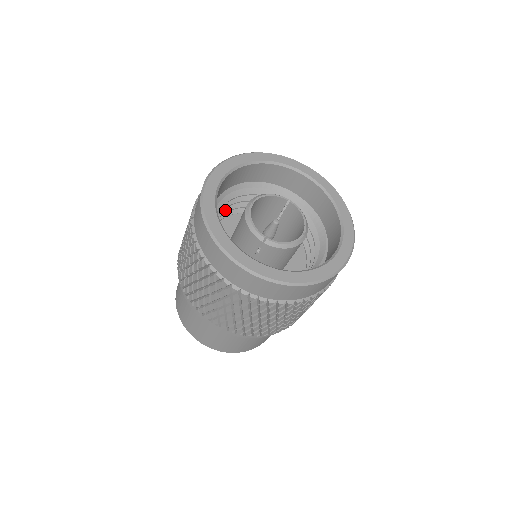
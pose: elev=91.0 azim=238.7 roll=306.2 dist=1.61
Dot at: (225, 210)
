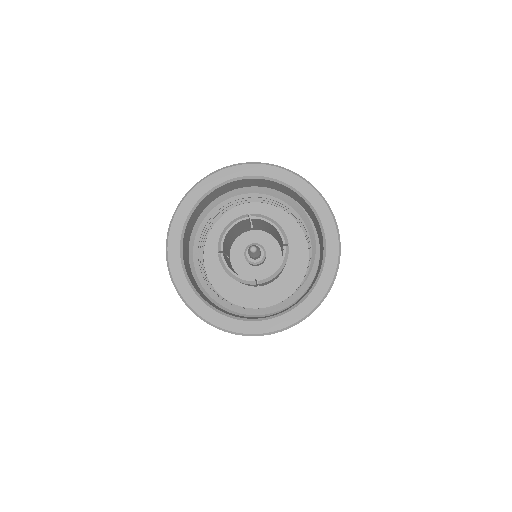
Dot at: (201, 242)
